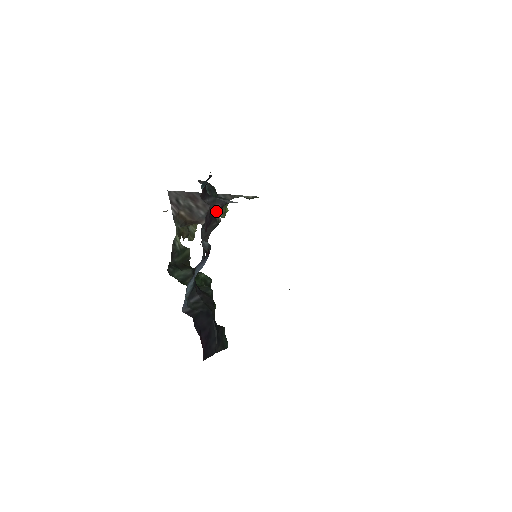
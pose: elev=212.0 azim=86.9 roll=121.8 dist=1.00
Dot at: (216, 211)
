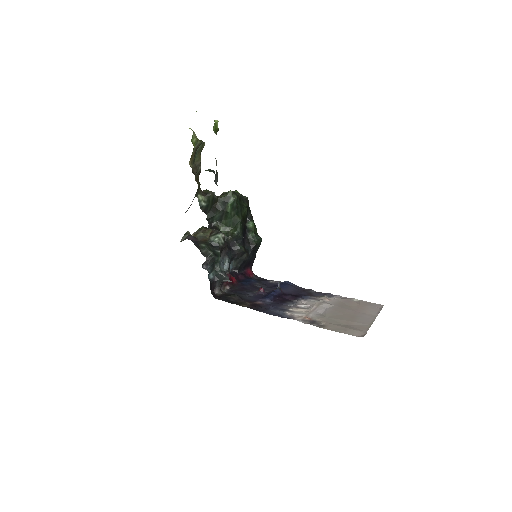
Dot at: occluded
